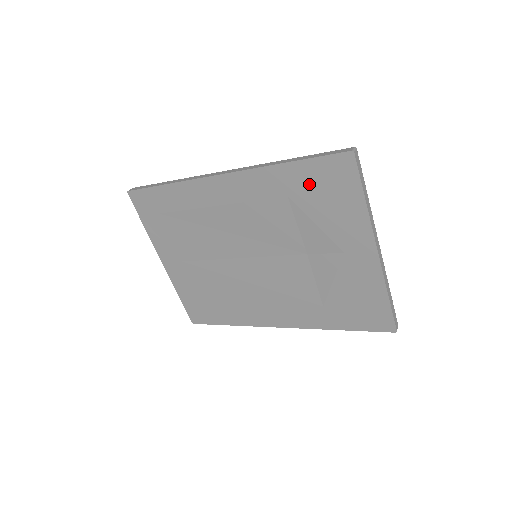
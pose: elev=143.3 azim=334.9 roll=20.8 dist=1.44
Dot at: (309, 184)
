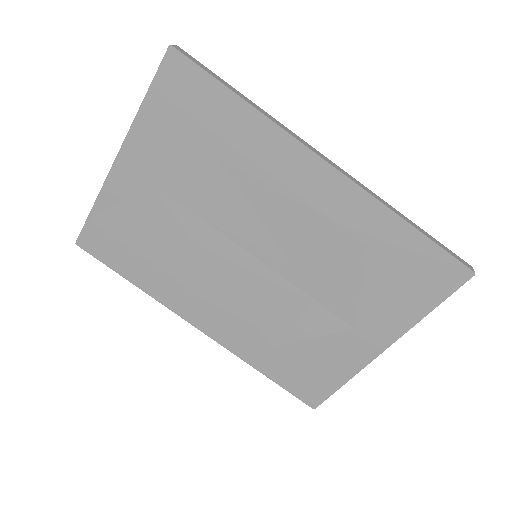
Dot at: (403, 258)
